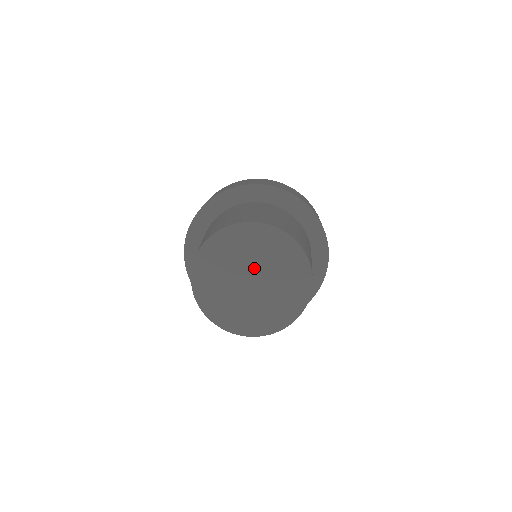
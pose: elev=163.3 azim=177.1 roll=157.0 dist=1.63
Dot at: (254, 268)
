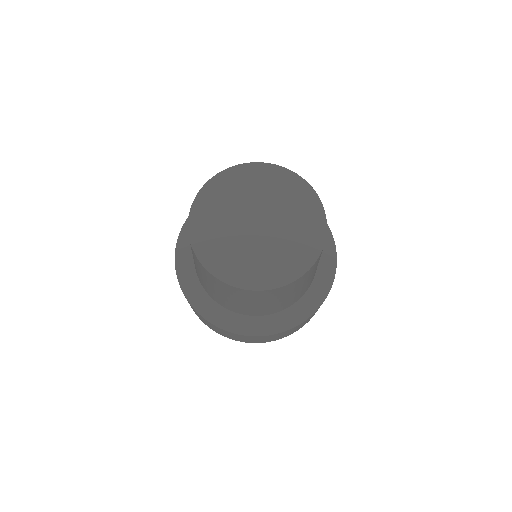
Dot at: (248, 211)
